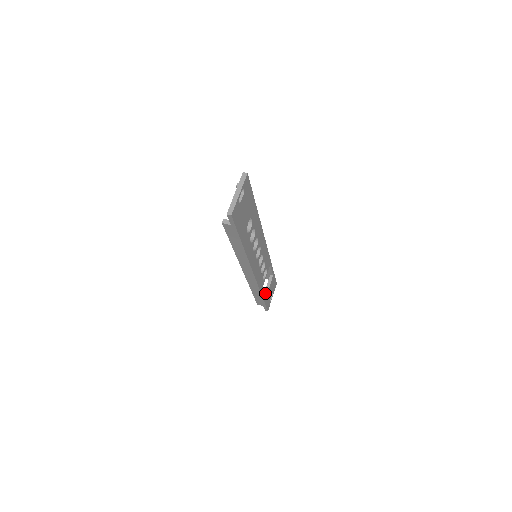
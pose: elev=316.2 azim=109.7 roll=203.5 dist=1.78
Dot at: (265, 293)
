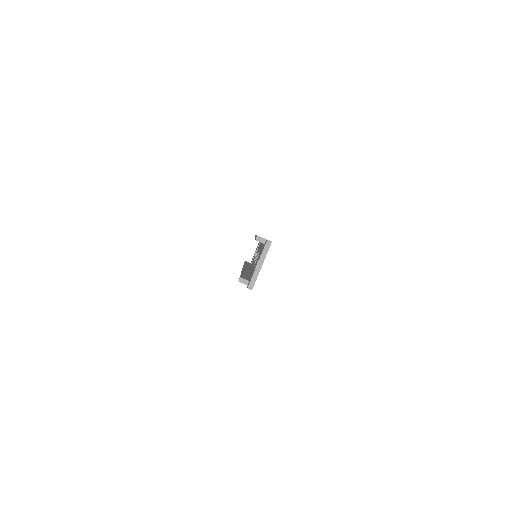
Dot at: occluded
